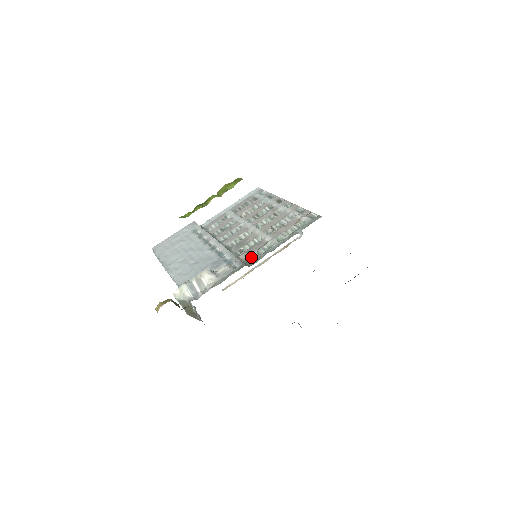
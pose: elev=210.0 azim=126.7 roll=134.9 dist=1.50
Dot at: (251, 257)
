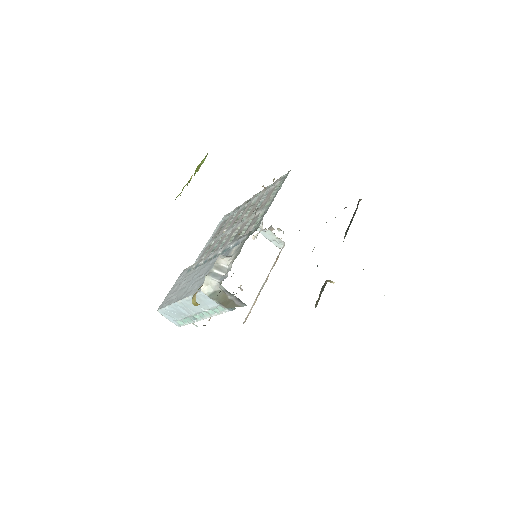
Dot at: (253, 229)
